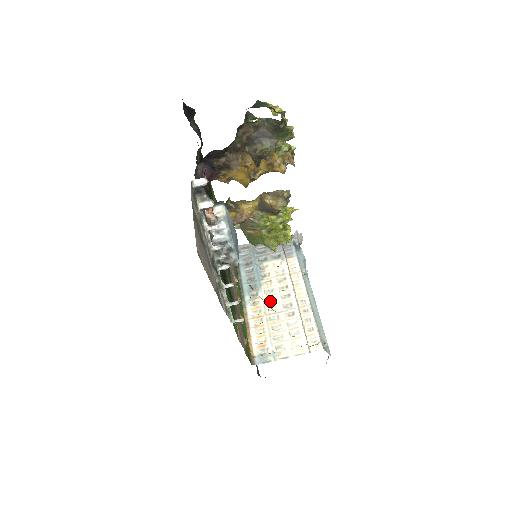
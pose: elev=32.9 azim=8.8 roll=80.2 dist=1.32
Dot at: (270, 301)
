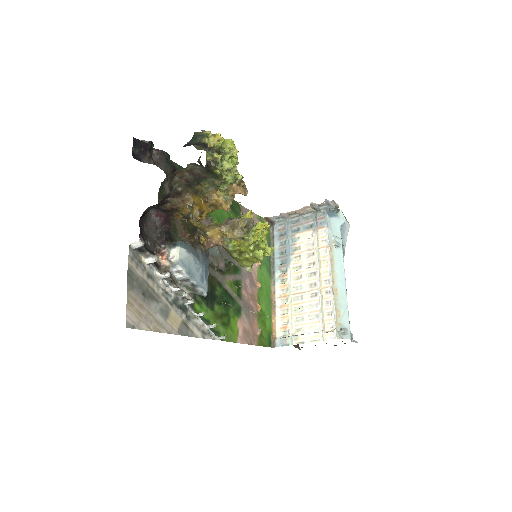
Dot at: (297, 279)
